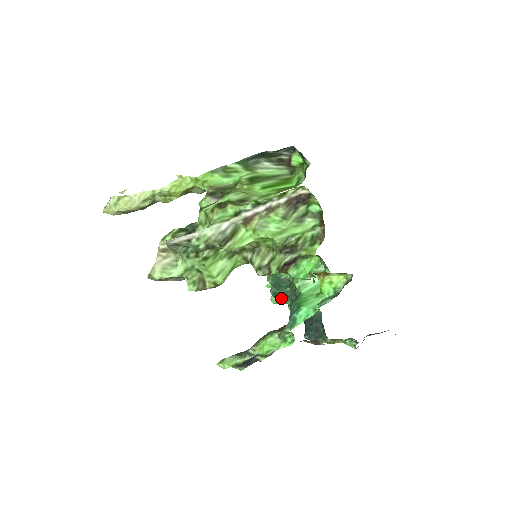
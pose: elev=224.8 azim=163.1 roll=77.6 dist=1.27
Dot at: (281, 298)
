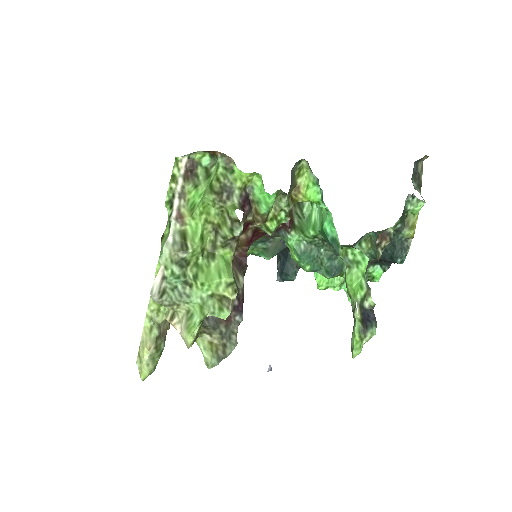
Dot at: (337, 268)
